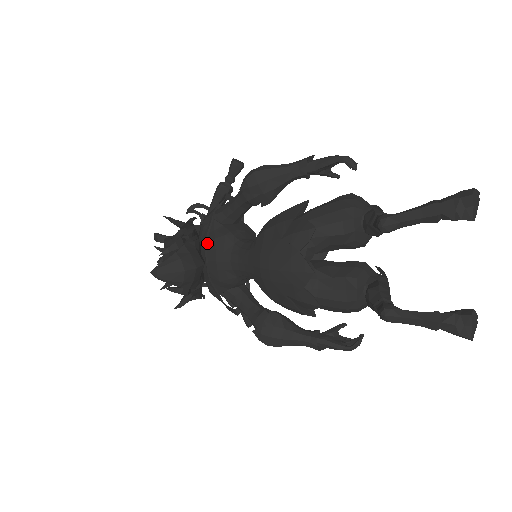
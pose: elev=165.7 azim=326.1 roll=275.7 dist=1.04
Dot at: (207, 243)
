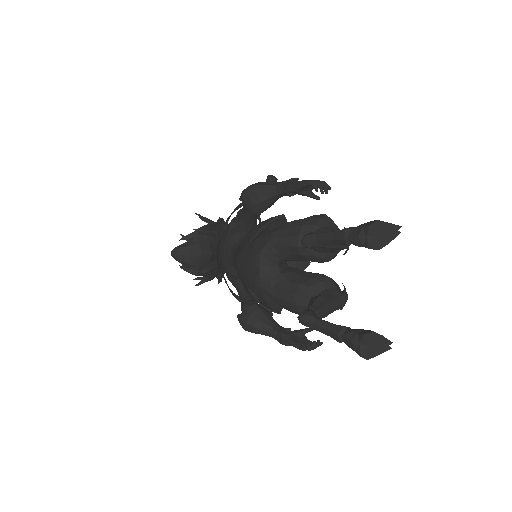
Dot at: (223, 239)
